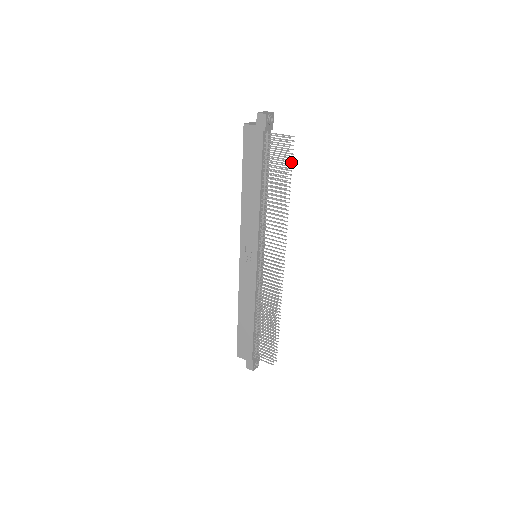
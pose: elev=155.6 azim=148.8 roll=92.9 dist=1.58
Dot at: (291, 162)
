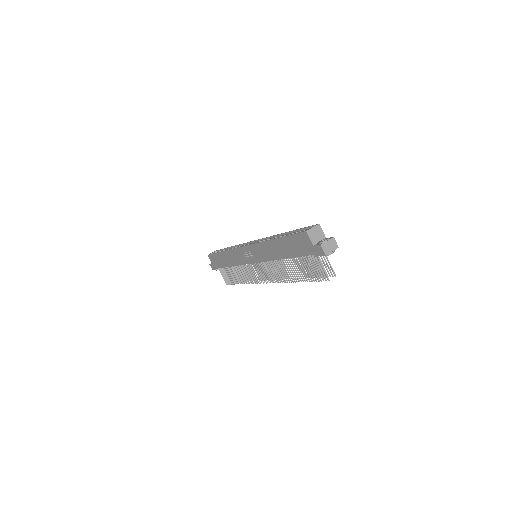
Dot at: (320, 276)
